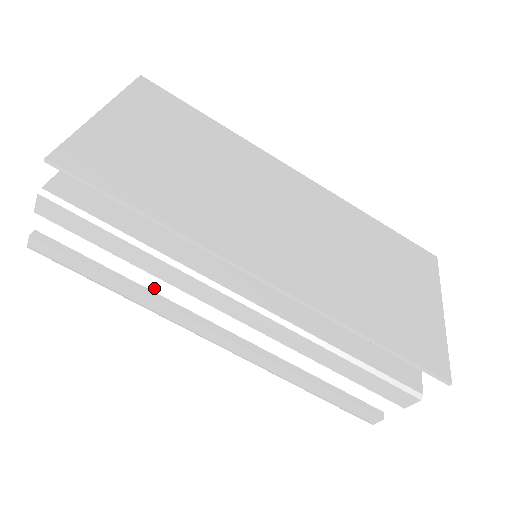
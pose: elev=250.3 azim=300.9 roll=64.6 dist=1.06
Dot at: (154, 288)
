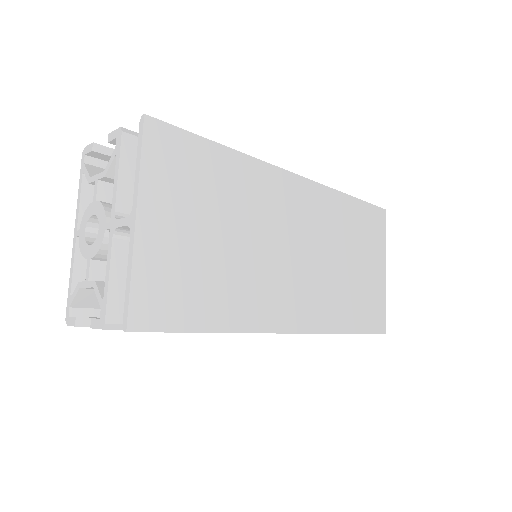
Dot at: occluded
